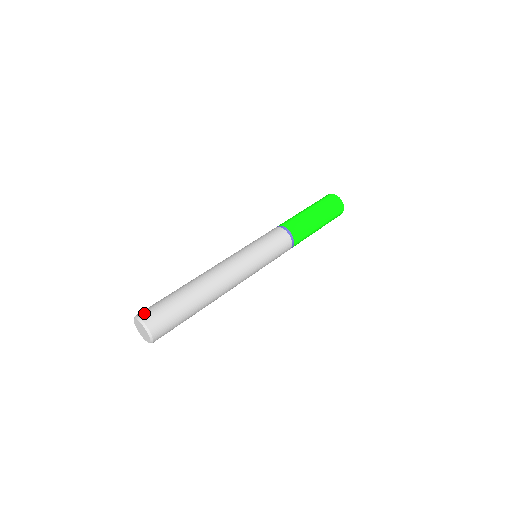
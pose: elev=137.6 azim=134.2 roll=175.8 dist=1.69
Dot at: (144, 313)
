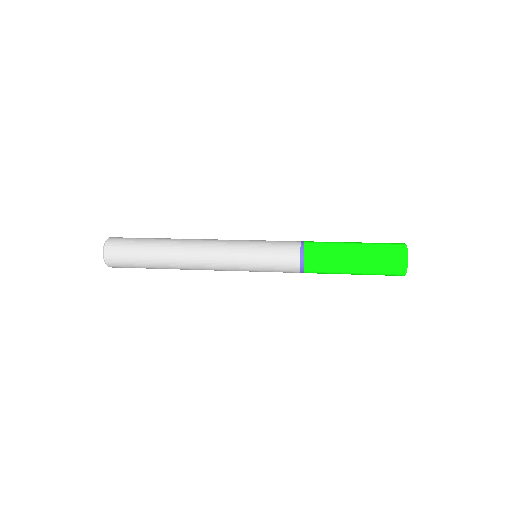
Dot at: (115, 237)
